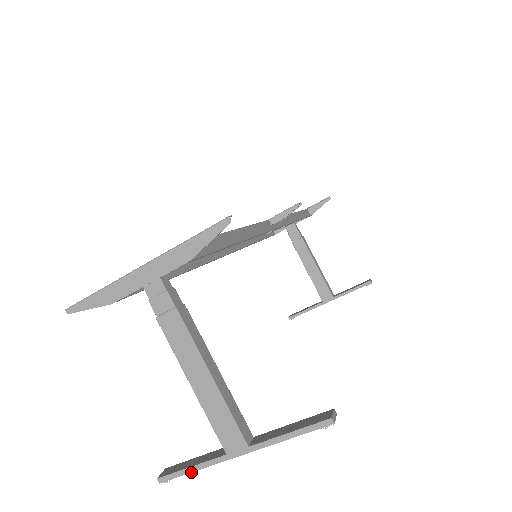
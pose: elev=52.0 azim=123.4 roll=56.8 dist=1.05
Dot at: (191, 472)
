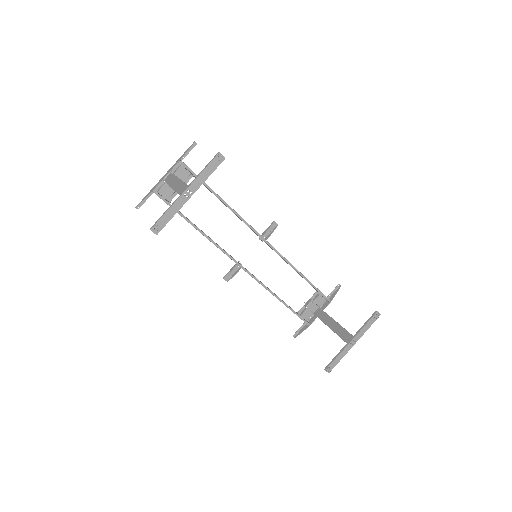
Dot at: (164, 214)
